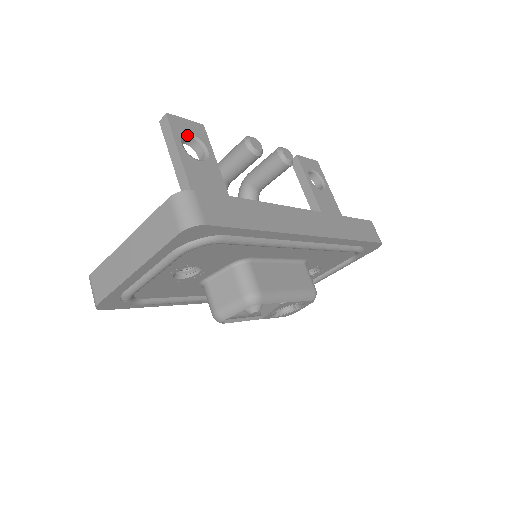
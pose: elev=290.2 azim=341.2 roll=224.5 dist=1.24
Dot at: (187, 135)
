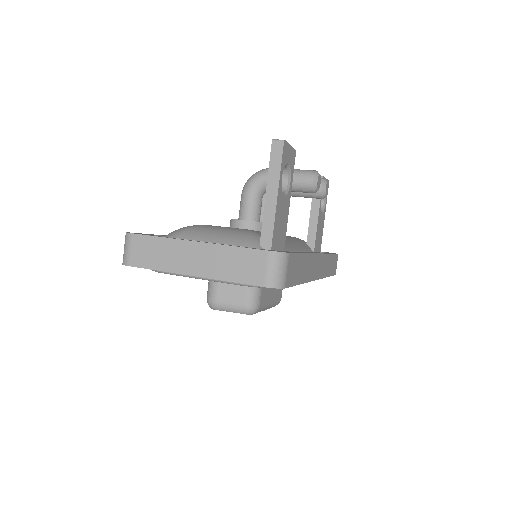
Dot at: (286, 165)
